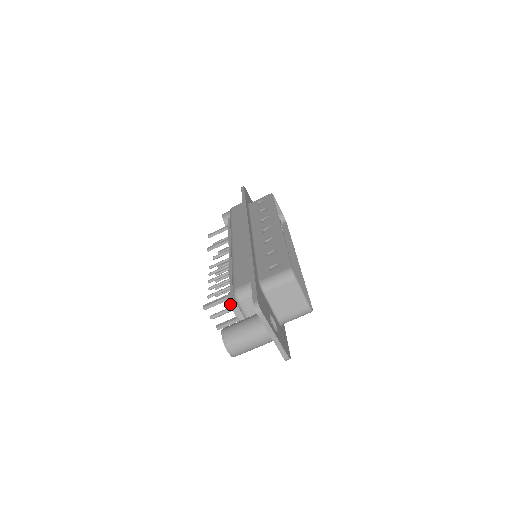
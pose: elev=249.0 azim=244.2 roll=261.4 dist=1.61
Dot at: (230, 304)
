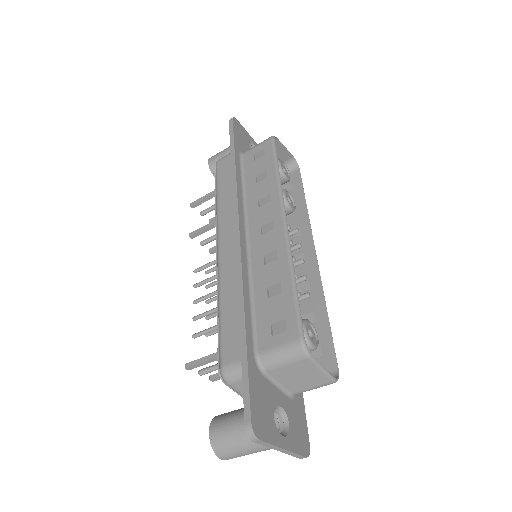
Dot at: occluded
